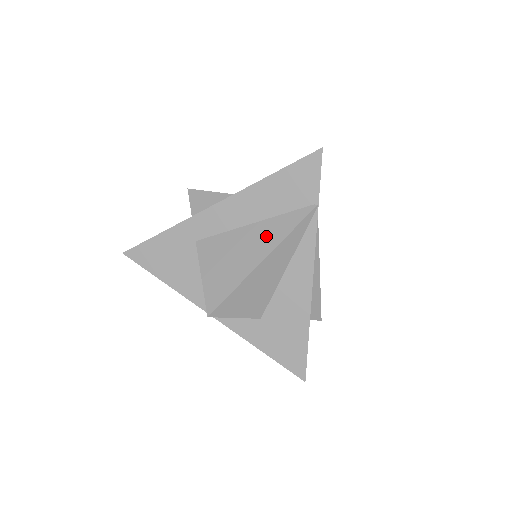
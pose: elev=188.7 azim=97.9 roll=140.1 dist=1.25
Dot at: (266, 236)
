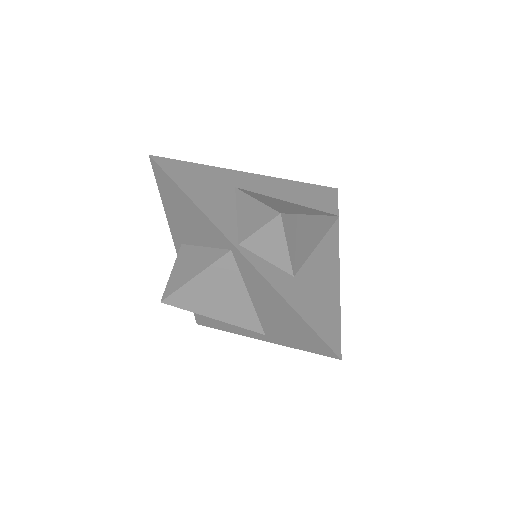
Dot at: (307, 209)
